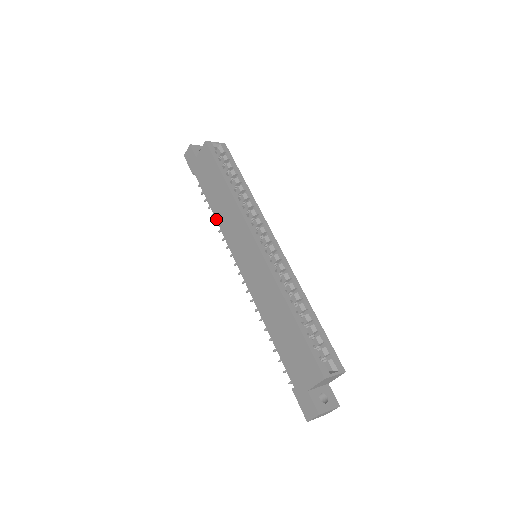
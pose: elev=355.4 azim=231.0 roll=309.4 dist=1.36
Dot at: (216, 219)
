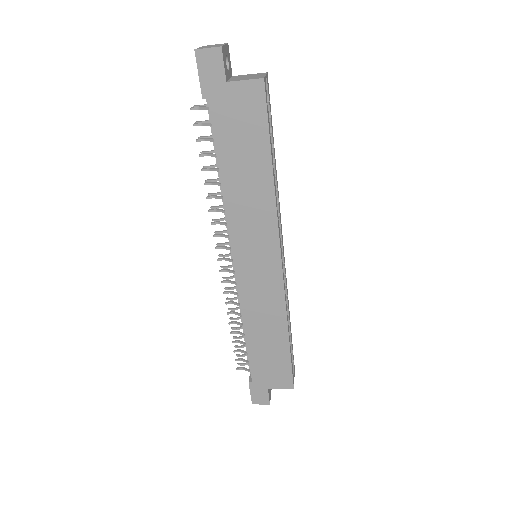
Dot at: (224, 195)
